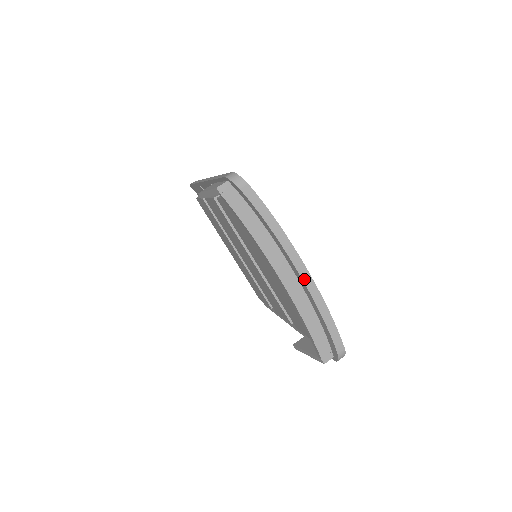
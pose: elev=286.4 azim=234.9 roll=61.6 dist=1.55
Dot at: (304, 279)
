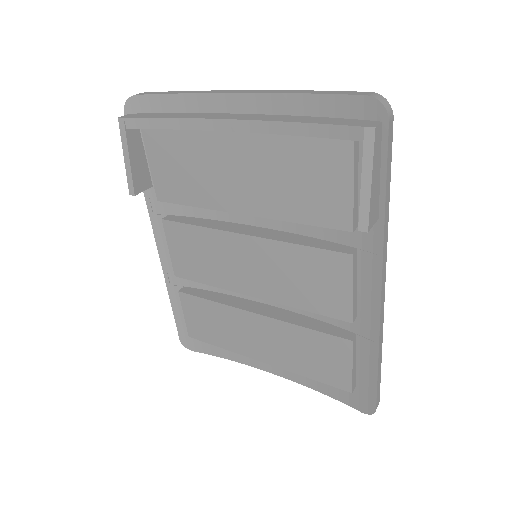
Dot at: (253, 93)
